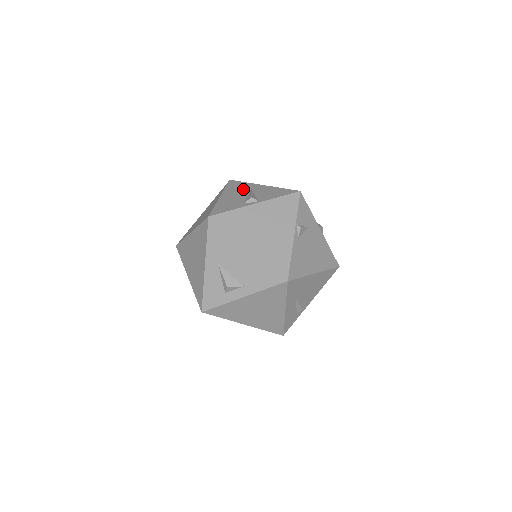
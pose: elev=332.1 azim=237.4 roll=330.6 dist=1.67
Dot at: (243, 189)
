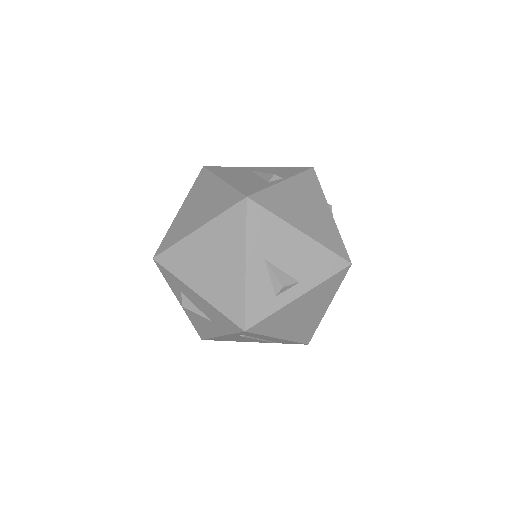
Dot at: (240, 171)
